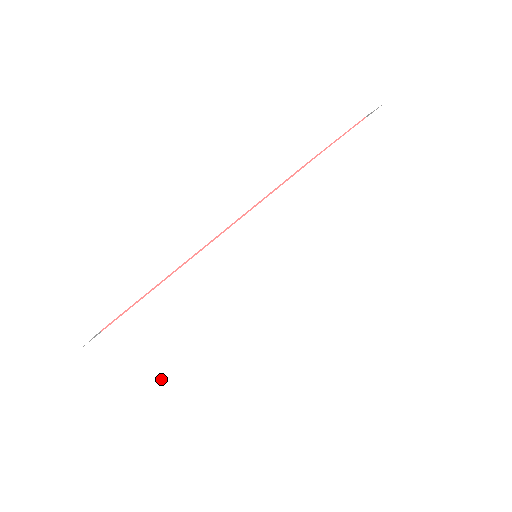
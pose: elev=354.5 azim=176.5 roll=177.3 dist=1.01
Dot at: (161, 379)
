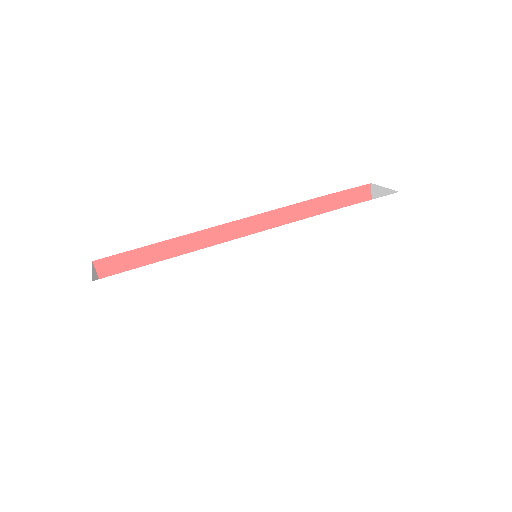
Dot at: (147, 328)
